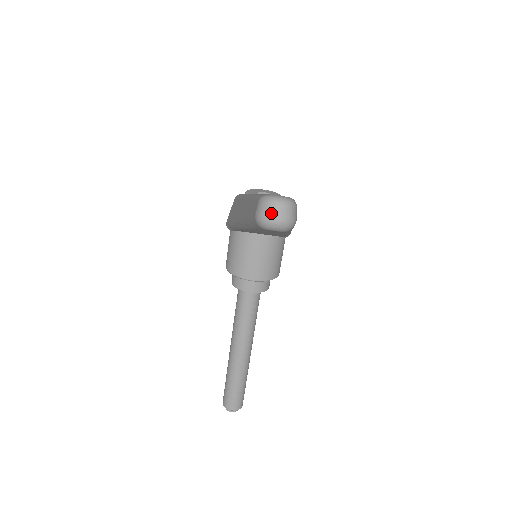
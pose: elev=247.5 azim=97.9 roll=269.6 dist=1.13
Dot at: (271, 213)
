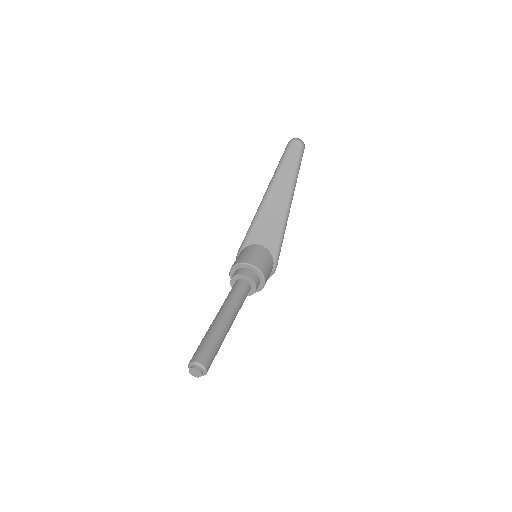
Dot at: (296, 138)
